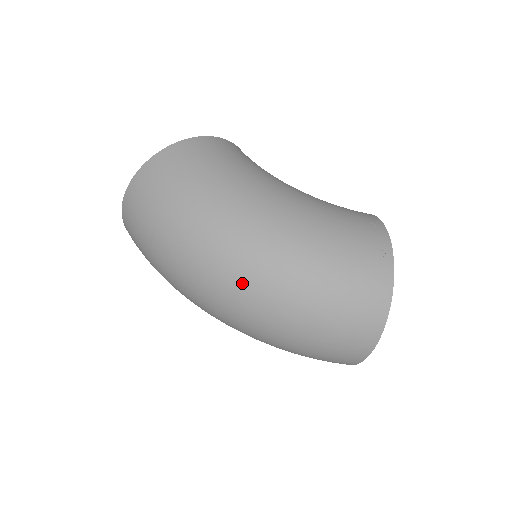
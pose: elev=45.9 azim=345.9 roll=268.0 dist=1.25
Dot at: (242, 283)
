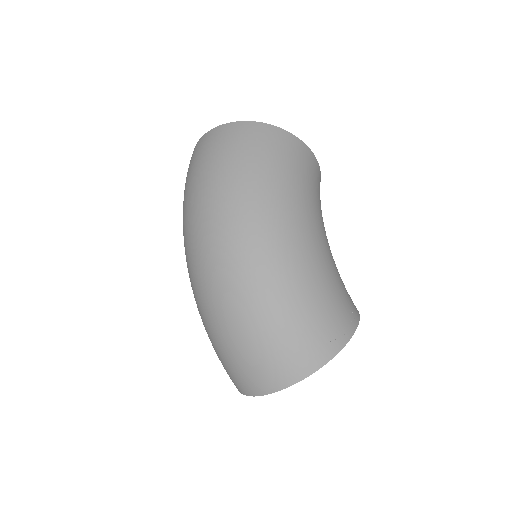
Dot at: (228, 260)
